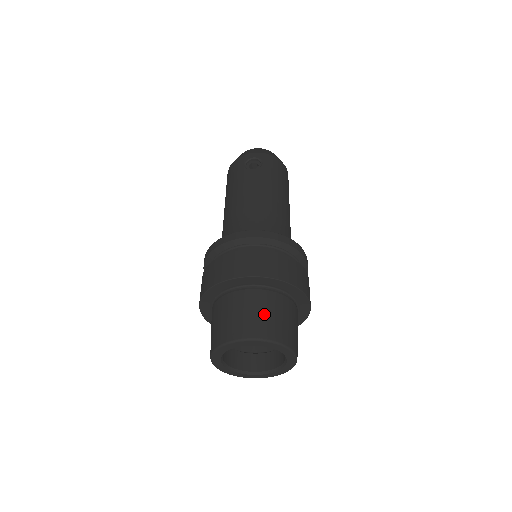
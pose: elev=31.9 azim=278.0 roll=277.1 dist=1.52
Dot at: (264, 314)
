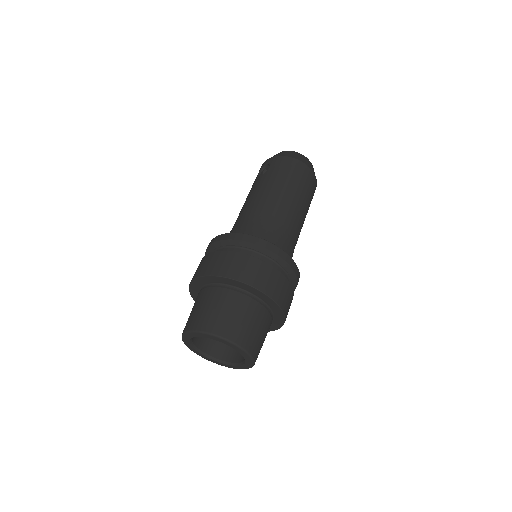
Dot at: (206, 309)
